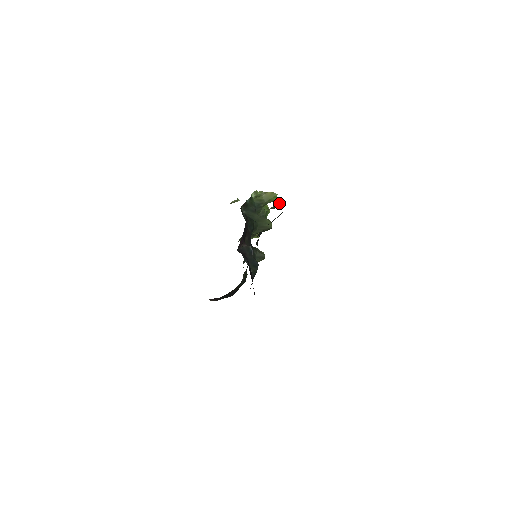
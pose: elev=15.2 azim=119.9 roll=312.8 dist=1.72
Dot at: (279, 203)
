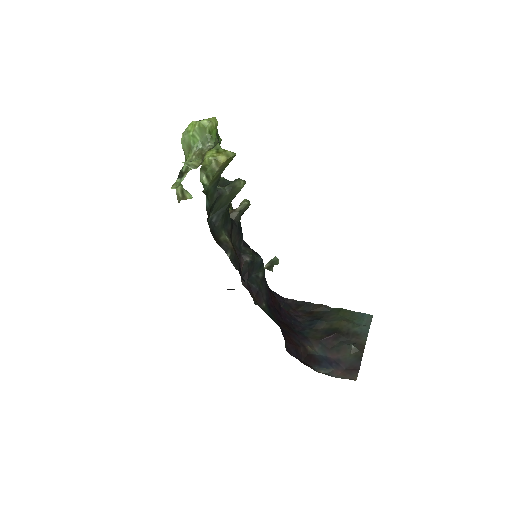
Dot at: (274, 258)
